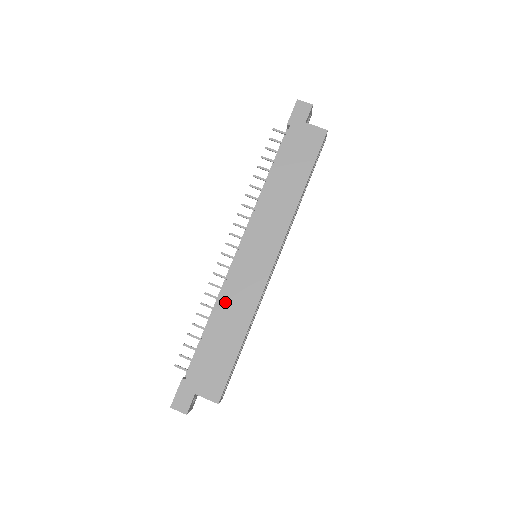
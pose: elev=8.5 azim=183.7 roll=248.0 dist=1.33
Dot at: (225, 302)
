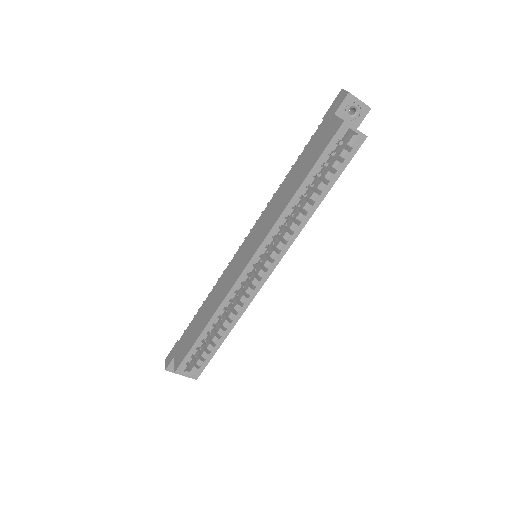
Dot at: (216, 289)
